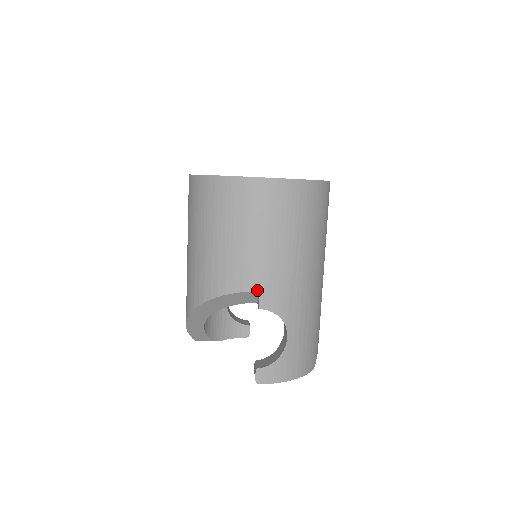
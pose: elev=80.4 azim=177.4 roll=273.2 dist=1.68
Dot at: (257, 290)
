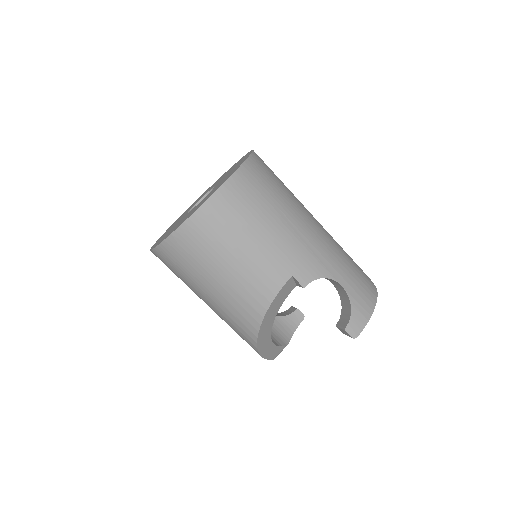
Dot at: (289, 277)
